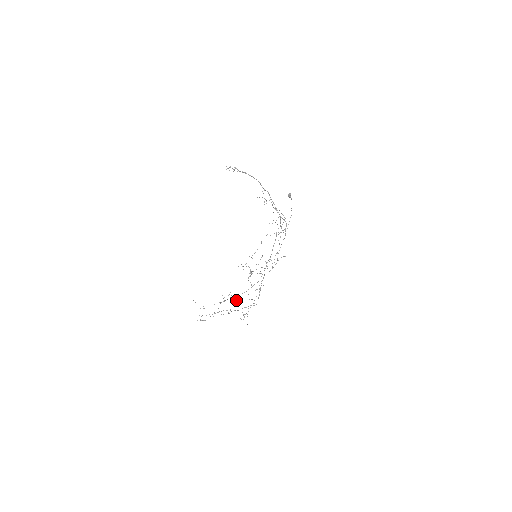
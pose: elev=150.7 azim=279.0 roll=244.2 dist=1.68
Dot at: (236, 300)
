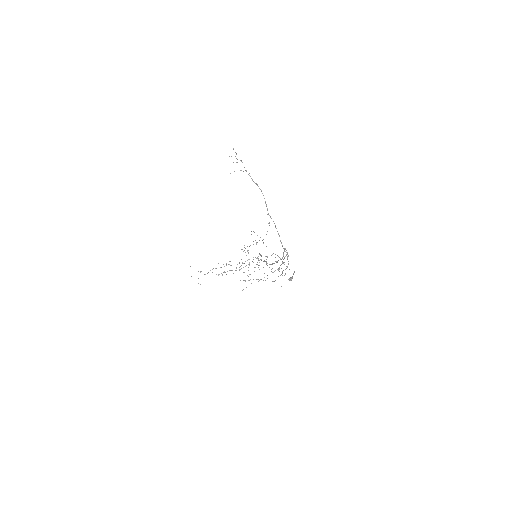
Dot at: occluded
